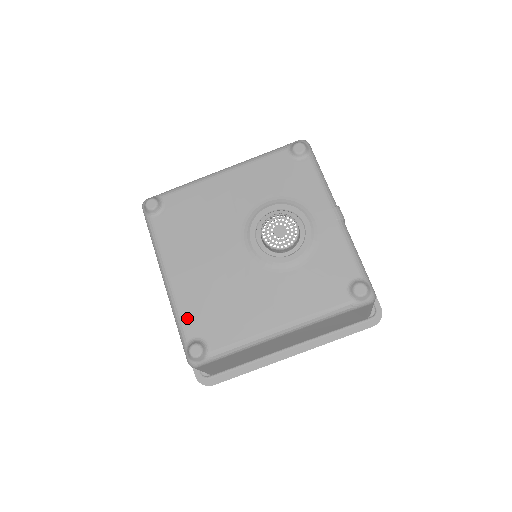
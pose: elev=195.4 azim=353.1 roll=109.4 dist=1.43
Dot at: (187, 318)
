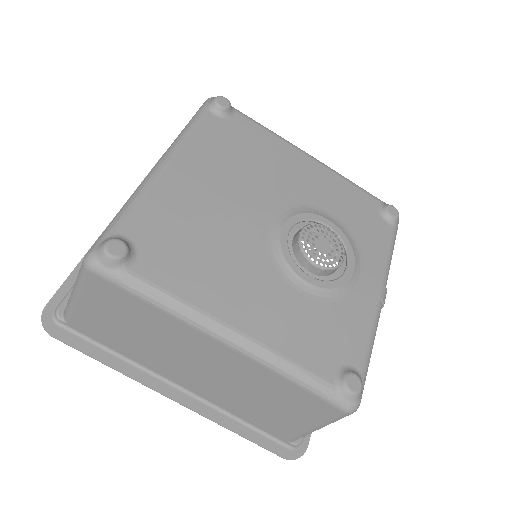
Dot at: (143, 214)
